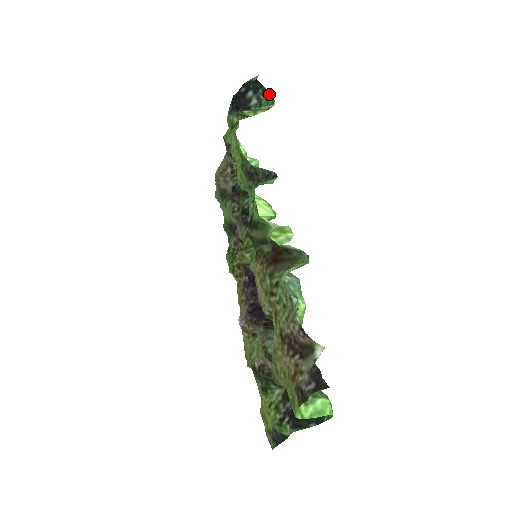
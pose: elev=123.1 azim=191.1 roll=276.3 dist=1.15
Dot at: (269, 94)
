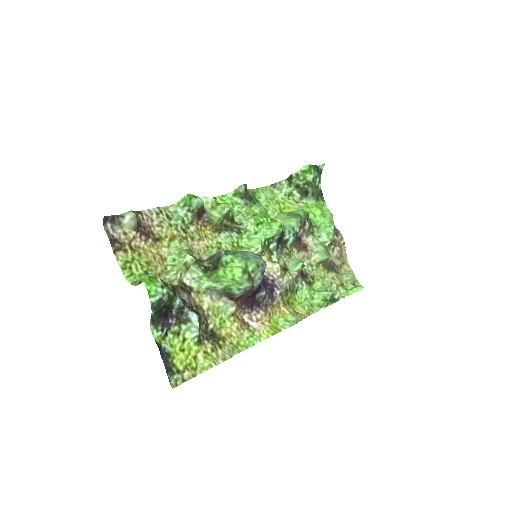
Dot at: (312, 166)
